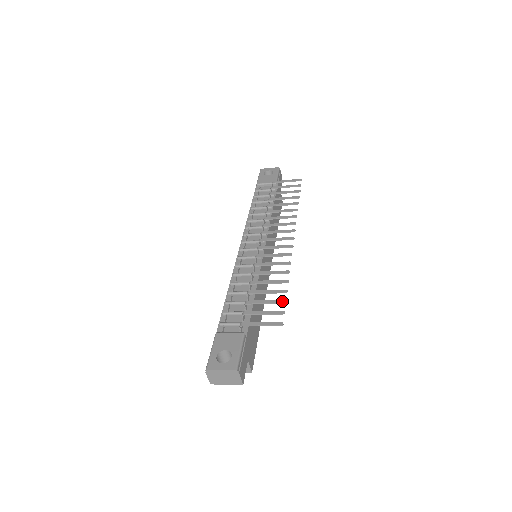
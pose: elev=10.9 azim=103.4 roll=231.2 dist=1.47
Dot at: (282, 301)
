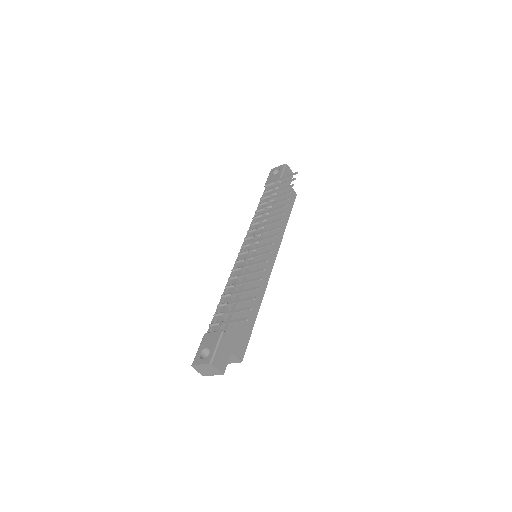
Dot at: (252, 298)
